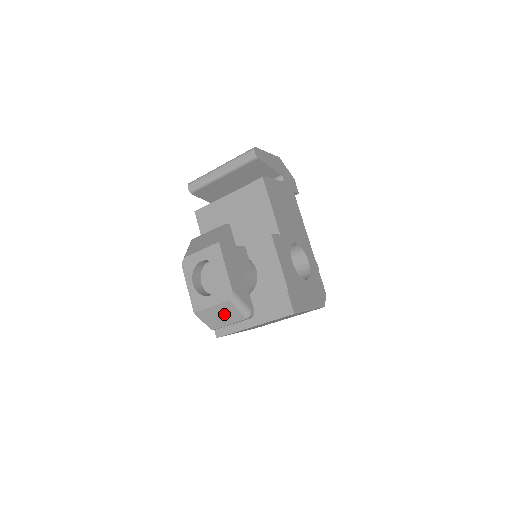
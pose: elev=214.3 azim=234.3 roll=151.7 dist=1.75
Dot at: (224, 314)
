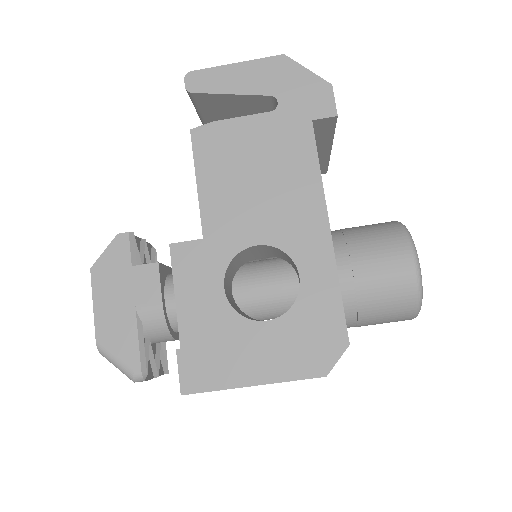
Dot at: occluded
